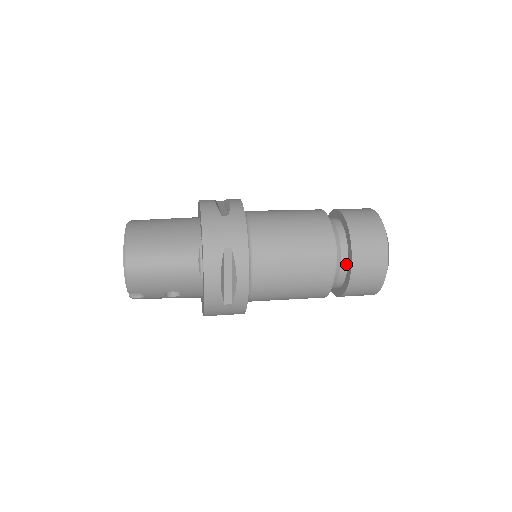
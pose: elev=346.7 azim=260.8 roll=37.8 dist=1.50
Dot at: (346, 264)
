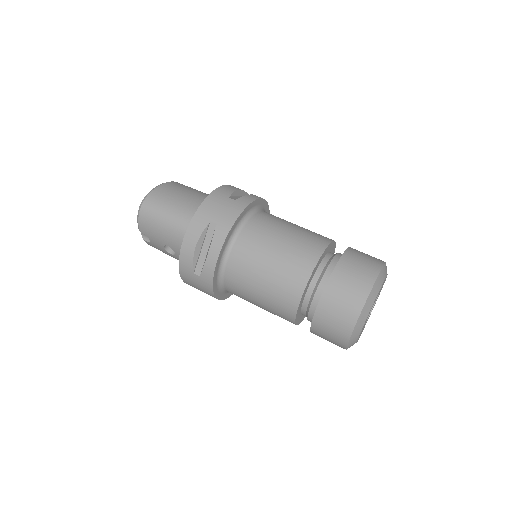
Dot at: occluded
